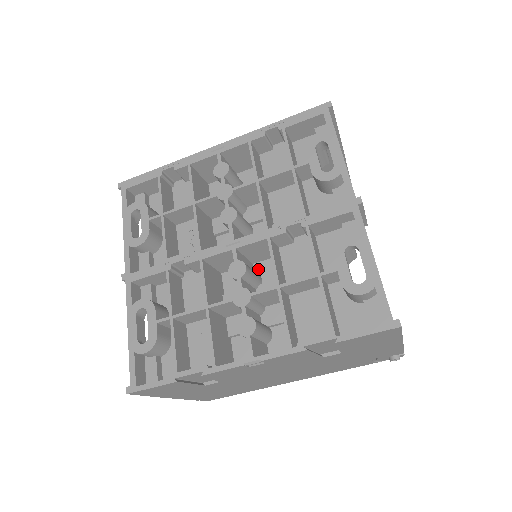
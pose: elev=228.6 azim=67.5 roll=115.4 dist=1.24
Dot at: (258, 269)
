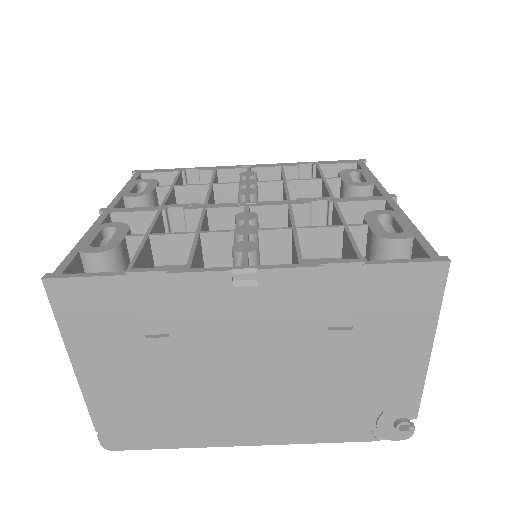
Dot at: occluded
